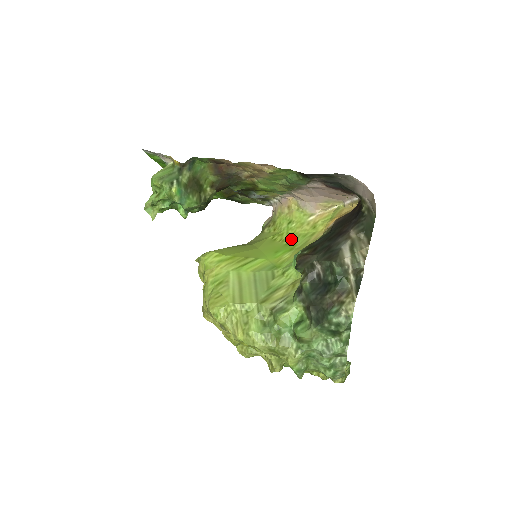
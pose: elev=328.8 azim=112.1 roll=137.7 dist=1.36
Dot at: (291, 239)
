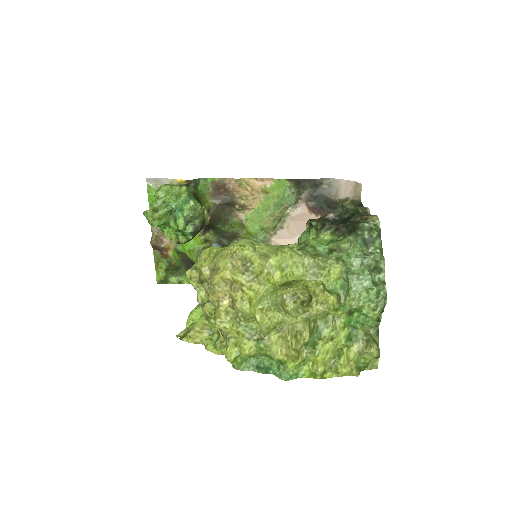
Dot at: occluded
